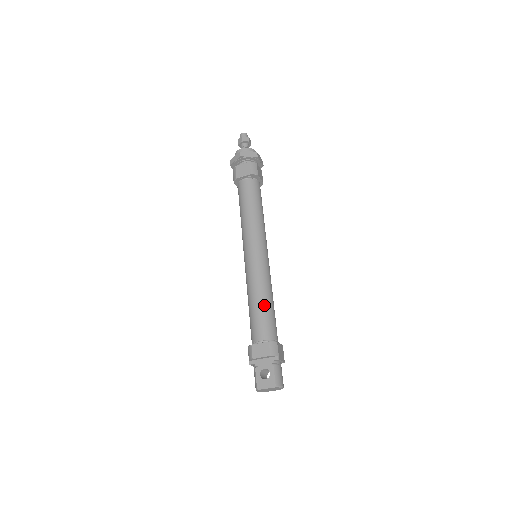
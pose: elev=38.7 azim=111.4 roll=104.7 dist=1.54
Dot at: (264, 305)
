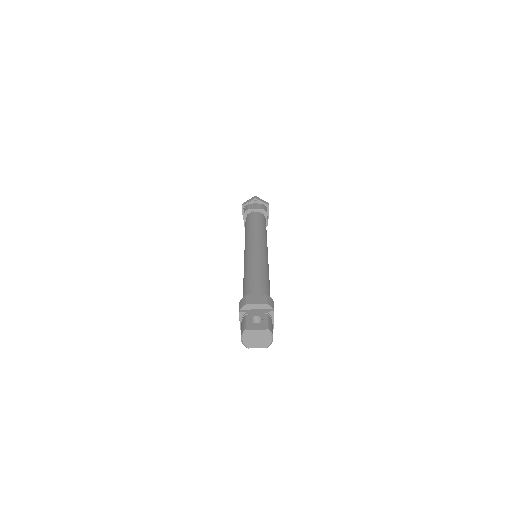
Dot at: (263, 276)
